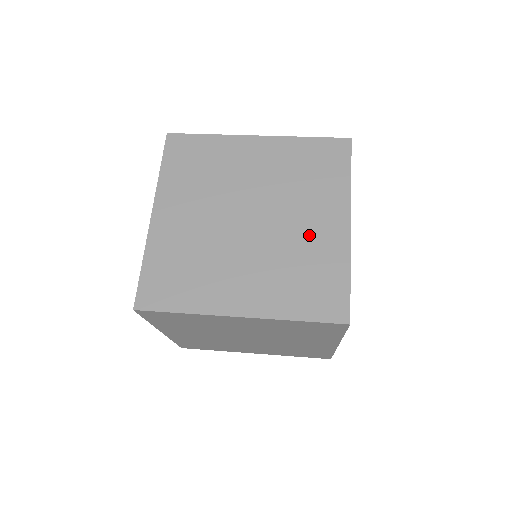
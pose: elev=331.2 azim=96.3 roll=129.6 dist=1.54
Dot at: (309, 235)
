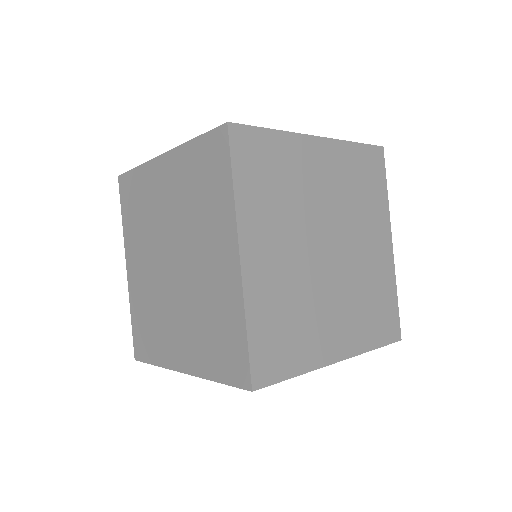
Dot at: occluded
